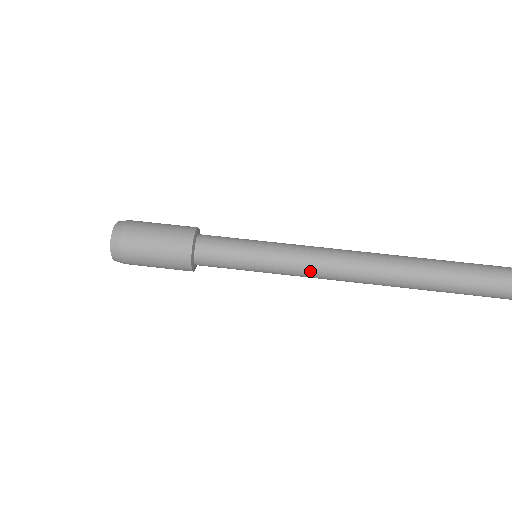
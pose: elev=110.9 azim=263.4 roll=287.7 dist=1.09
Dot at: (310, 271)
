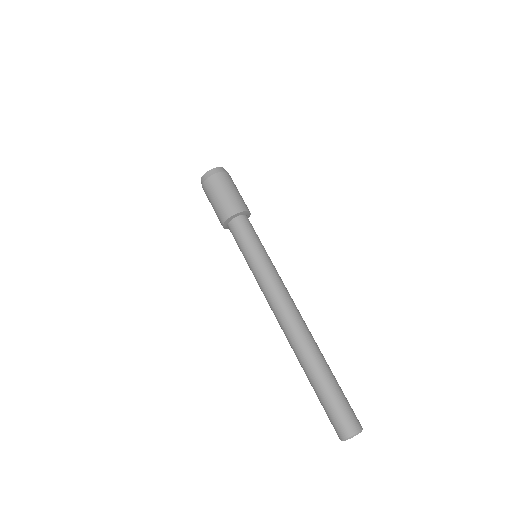
Dot at: (269, 289)
